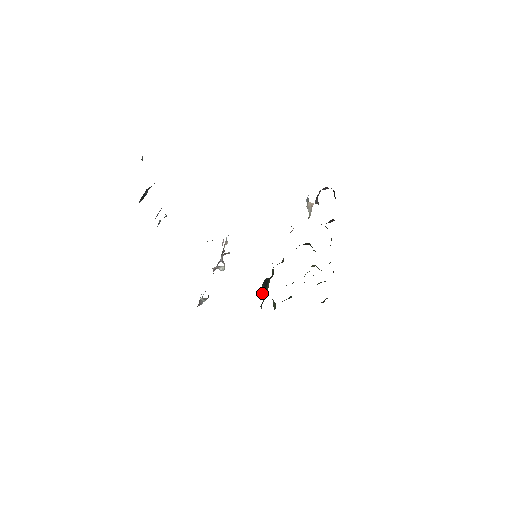
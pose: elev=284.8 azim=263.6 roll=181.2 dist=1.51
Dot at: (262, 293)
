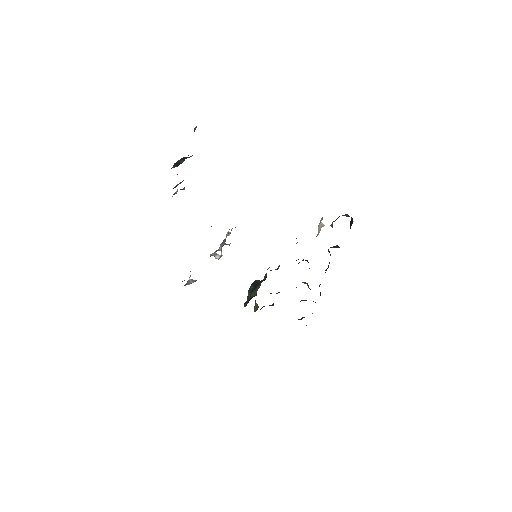
Dot at: (249, 293)
